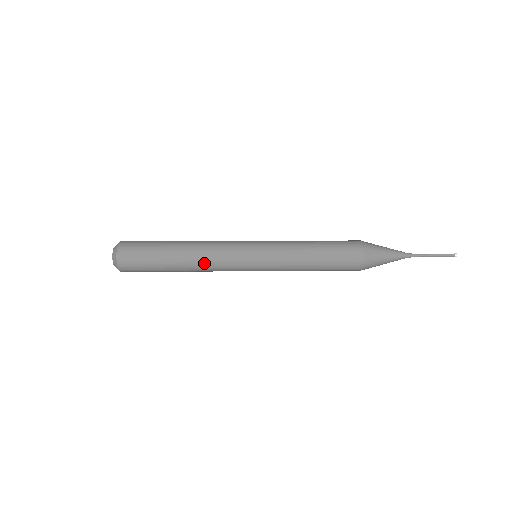
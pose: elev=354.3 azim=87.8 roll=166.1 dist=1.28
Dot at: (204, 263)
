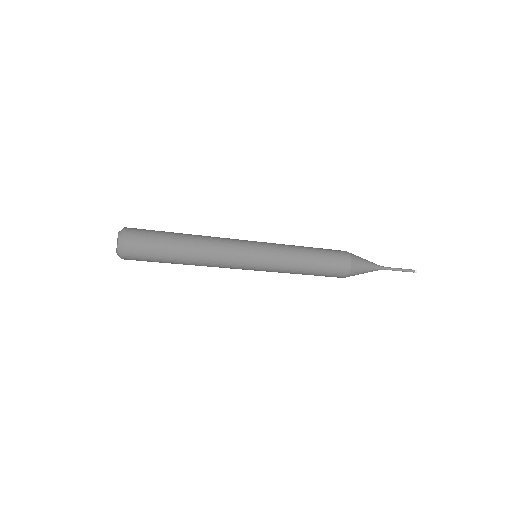
Dot at: (212, 240)
